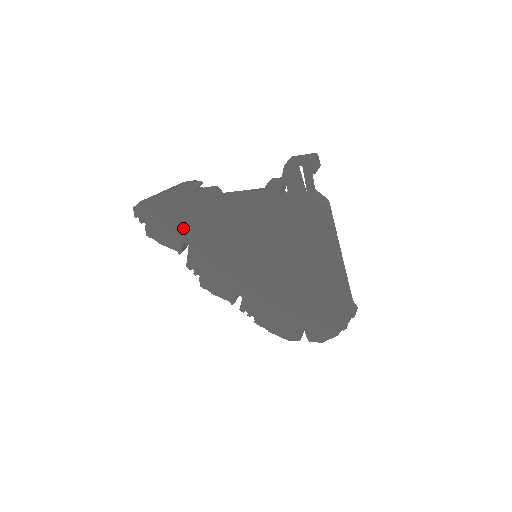
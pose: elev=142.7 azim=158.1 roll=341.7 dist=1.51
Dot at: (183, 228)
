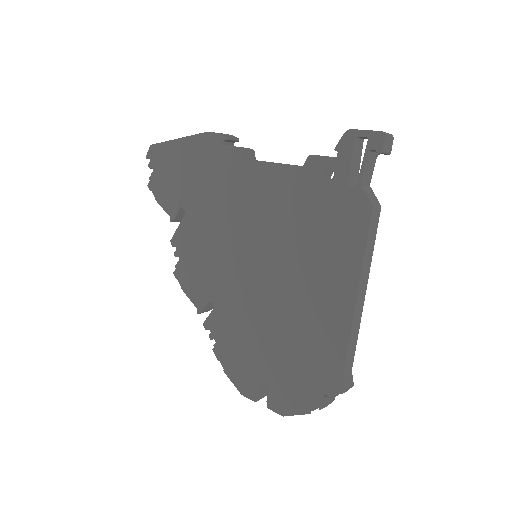
Dot at: (190, 187)
